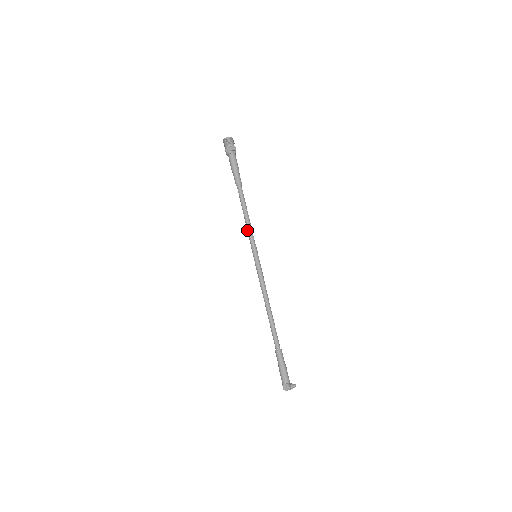
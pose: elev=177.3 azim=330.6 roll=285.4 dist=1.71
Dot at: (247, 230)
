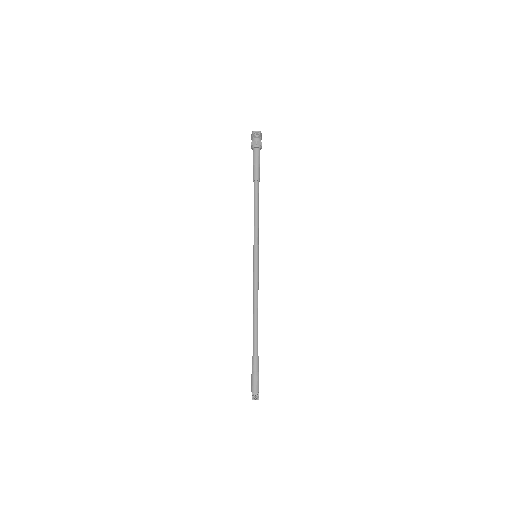
Dot at: (254, 228)
